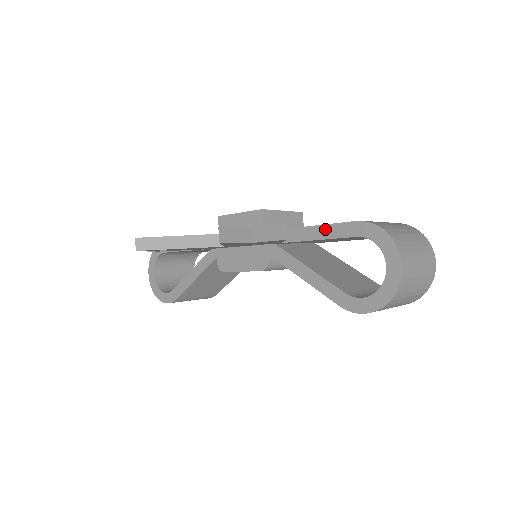
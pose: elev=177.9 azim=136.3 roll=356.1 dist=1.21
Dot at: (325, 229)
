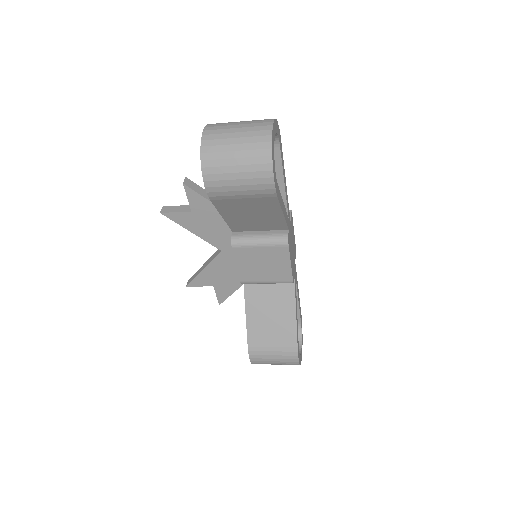
Dot at: occluded
